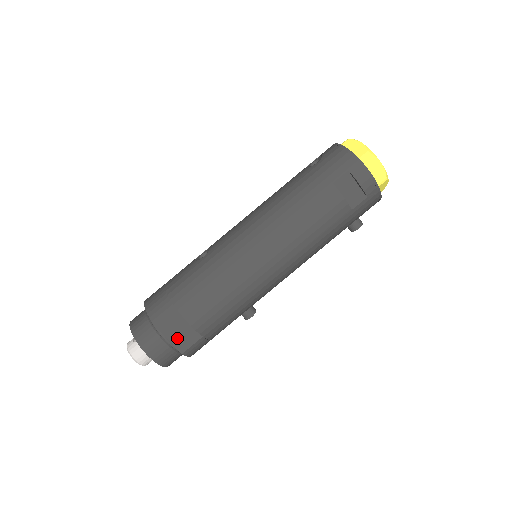
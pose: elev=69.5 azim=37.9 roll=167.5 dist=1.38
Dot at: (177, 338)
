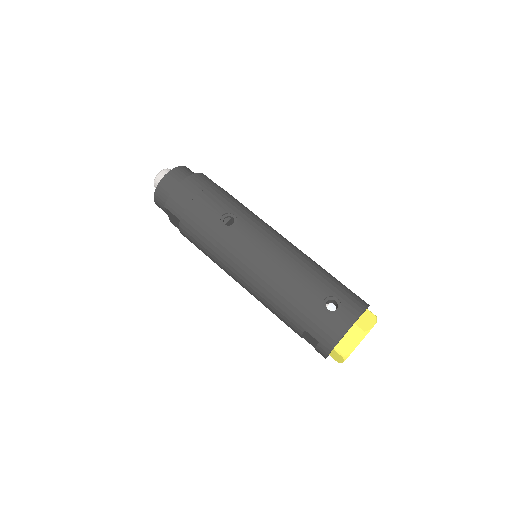
Dot at: (173, 220)
